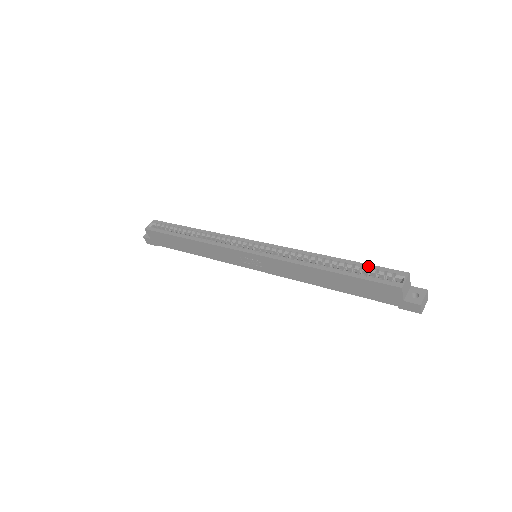
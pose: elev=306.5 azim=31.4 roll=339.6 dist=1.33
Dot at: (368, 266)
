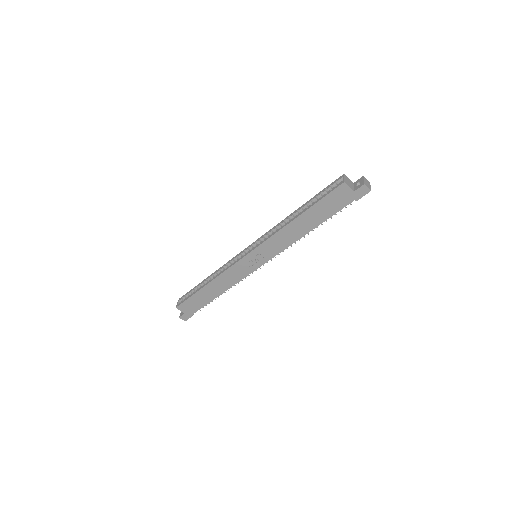
Dot at: (320, 193)
